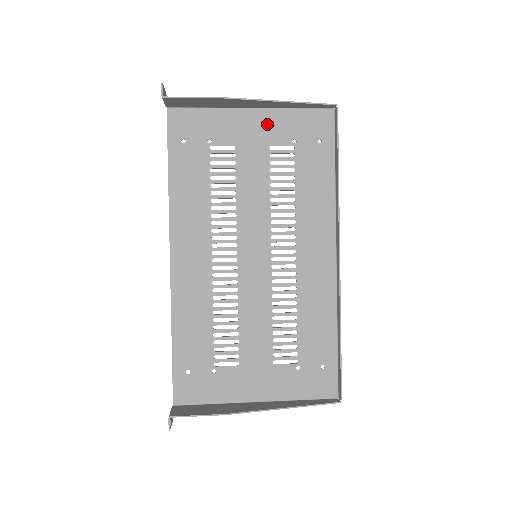
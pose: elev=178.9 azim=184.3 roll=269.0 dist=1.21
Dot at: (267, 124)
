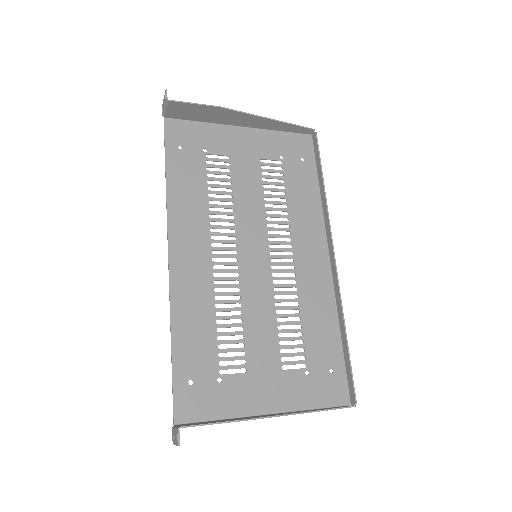
Dot at: (256, 141)
